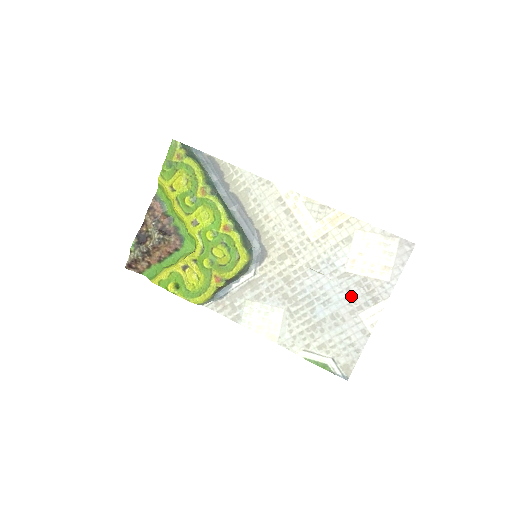
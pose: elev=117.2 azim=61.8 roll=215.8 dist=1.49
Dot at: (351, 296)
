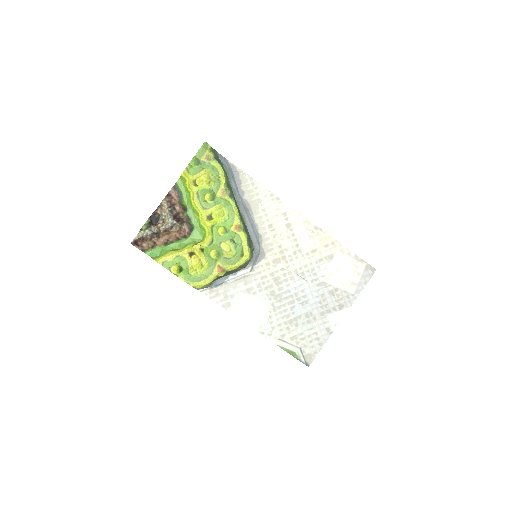
Dot at: (324, 301)
